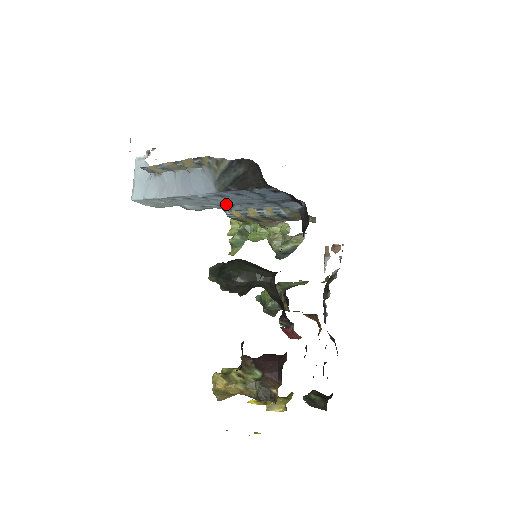
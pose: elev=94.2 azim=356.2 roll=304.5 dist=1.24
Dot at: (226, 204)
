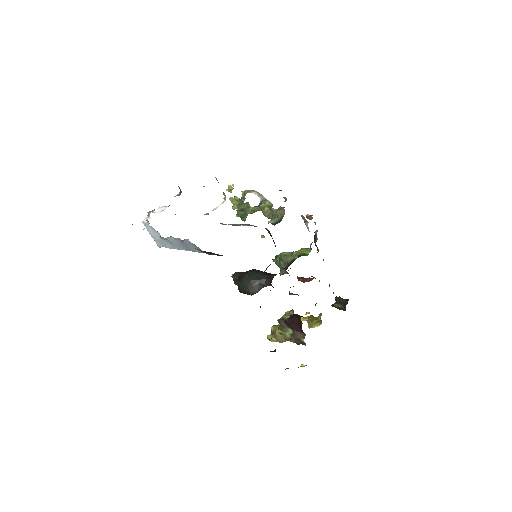
Dot at: occluded
